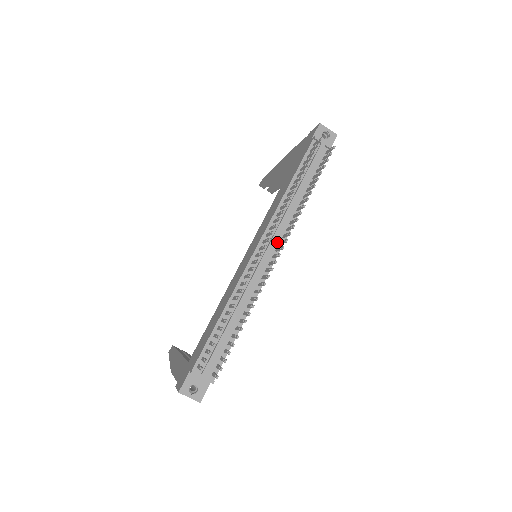
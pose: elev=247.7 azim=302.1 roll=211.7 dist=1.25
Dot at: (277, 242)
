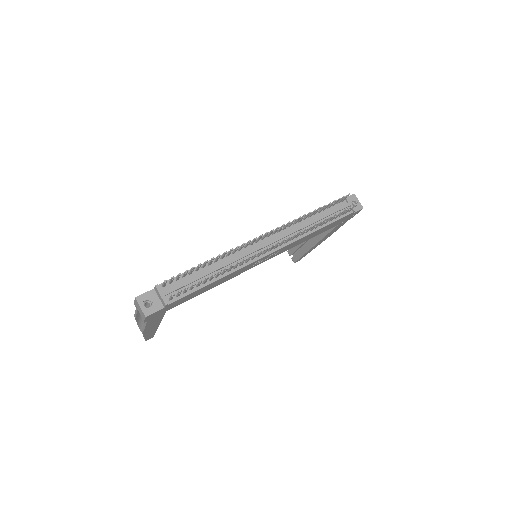
Dot at: occluded
